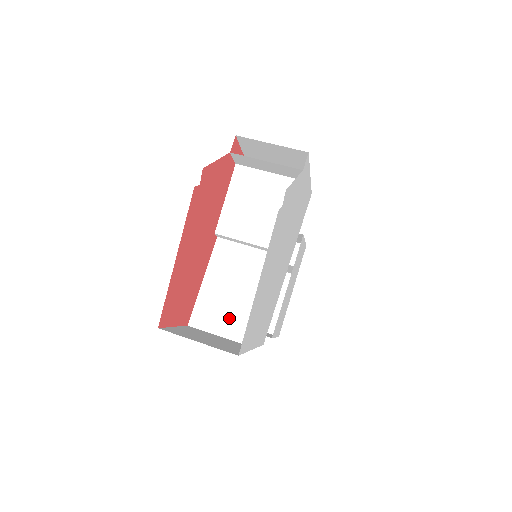
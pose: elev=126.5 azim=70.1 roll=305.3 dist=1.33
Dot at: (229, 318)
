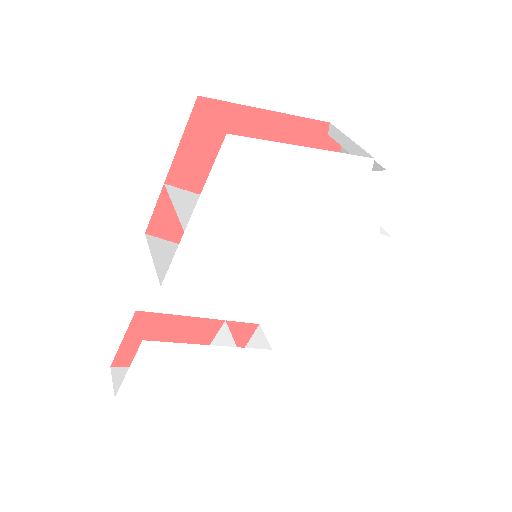
Dot at: occluded
